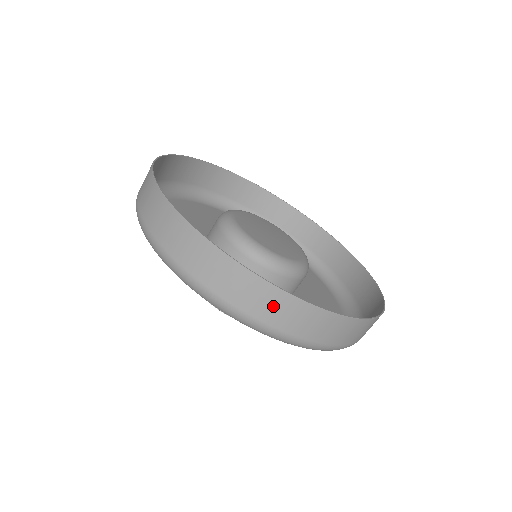
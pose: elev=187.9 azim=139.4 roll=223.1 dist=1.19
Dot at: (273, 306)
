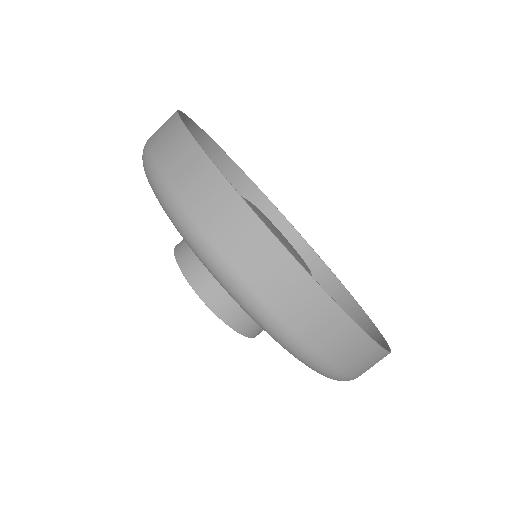
Dot at: (304, 305)
